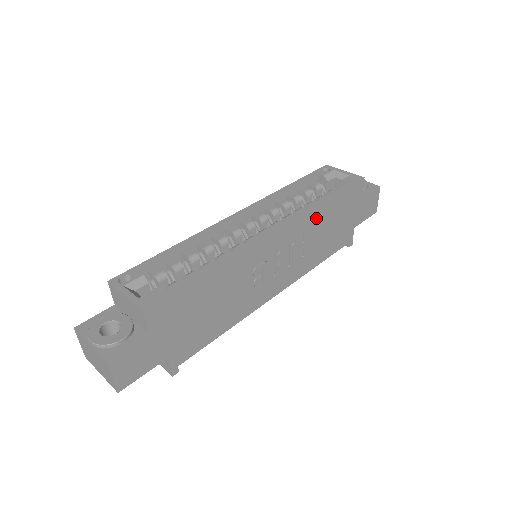
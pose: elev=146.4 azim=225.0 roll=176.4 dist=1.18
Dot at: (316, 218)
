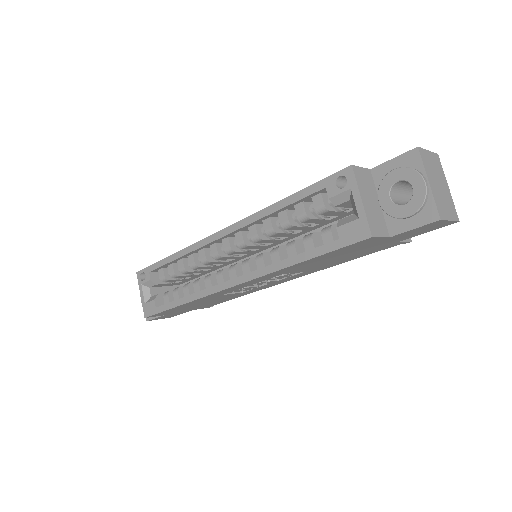
Dot at: (292, 268)
